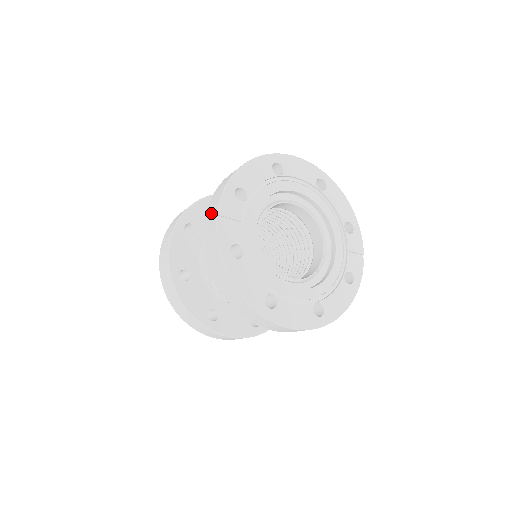
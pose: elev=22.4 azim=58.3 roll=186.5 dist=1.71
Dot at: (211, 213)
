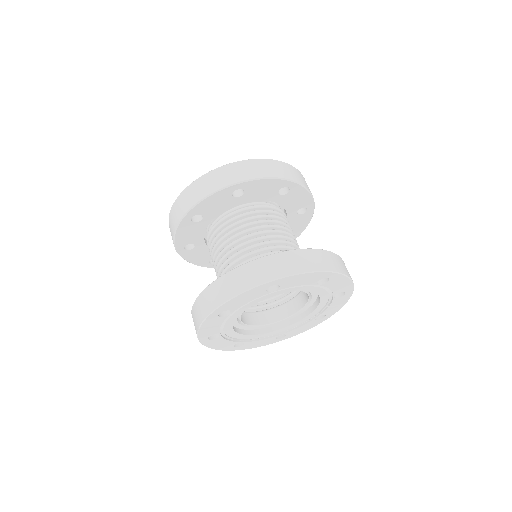
Dot at: (196, 315)
